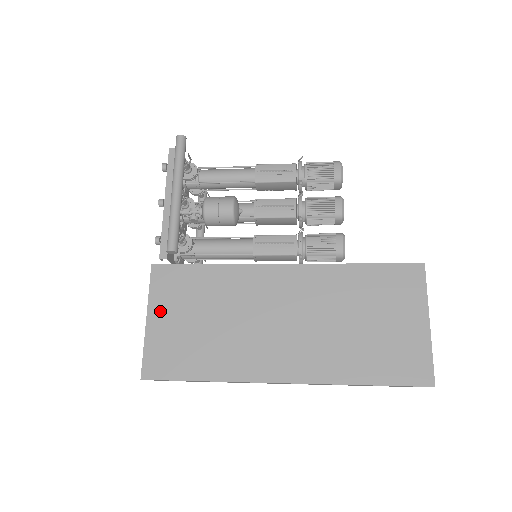
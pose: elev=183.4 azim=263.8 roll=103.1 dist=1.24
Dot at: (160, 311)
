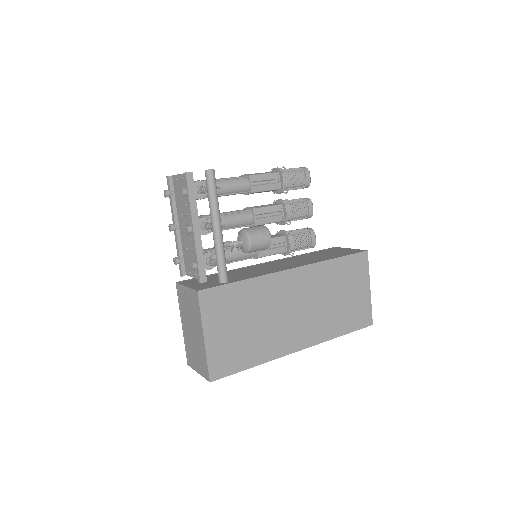
Dot at: (213, 327)
